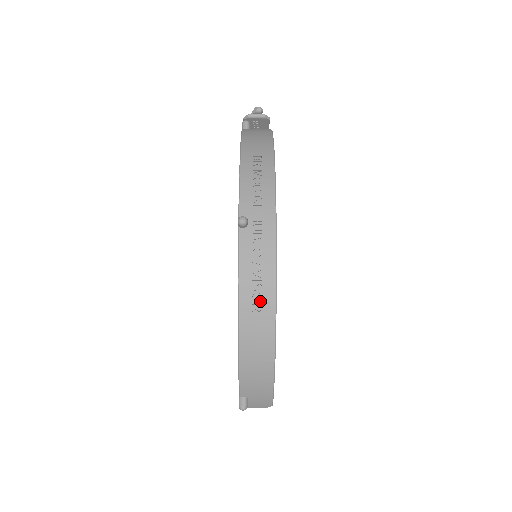
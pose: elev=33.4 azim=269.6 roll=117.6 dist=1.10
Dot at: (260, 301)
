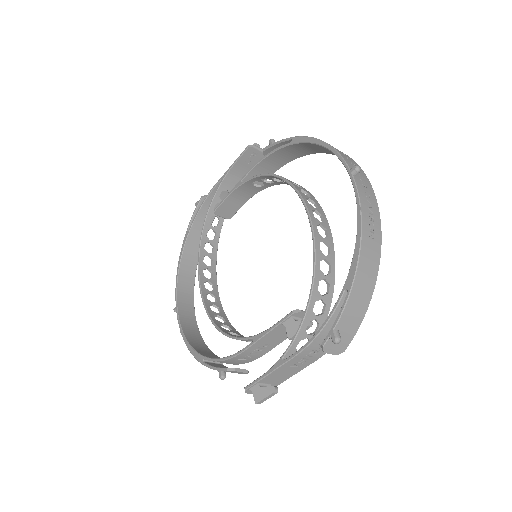
Dot at: (372, 230)
